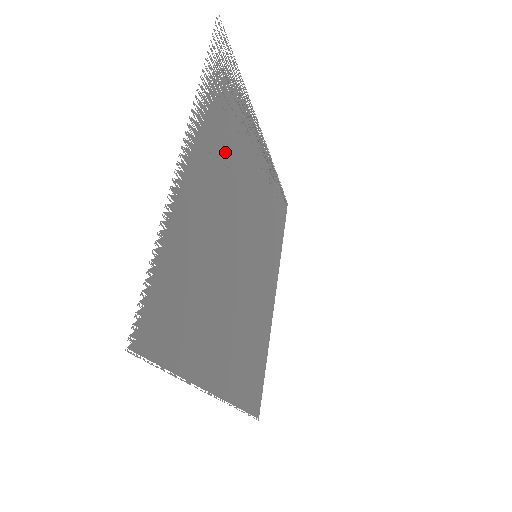
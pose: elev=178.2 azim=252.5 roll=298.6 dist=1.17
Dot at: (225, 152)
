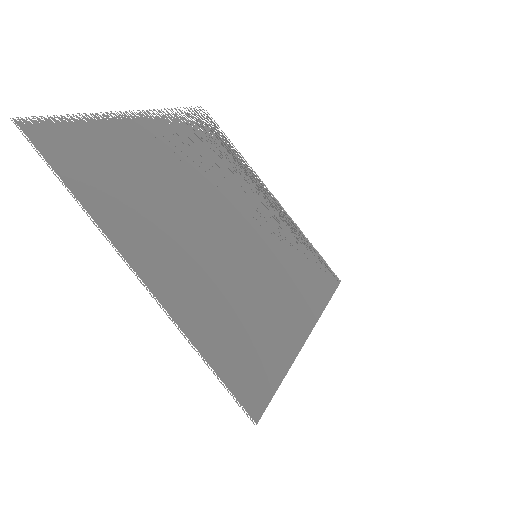
Dot at: (202, 159)
